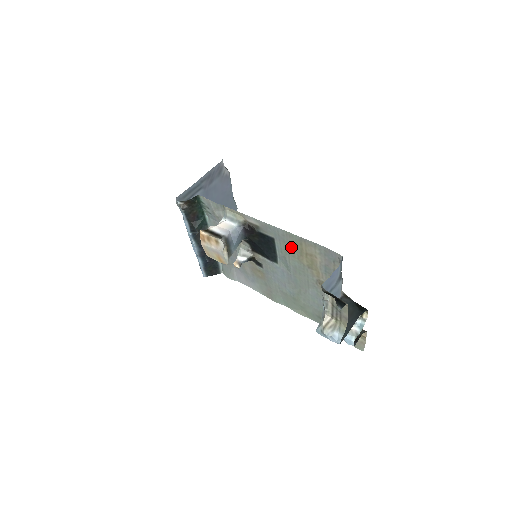
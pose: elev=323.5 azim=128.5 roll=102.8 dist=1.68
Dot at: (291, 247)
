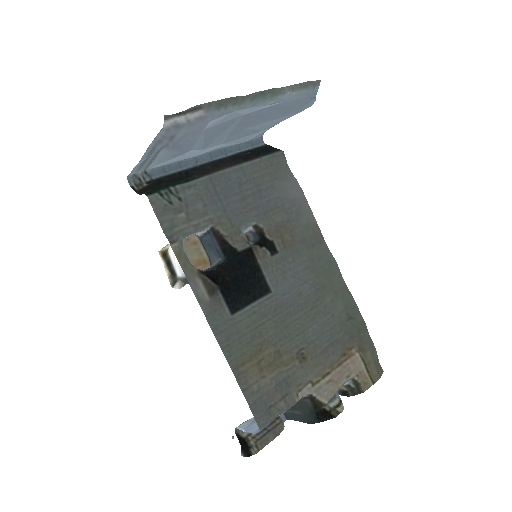
Dot at: (247, 340)
